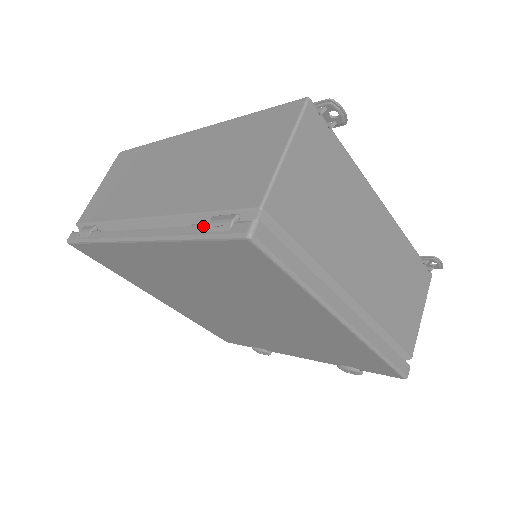
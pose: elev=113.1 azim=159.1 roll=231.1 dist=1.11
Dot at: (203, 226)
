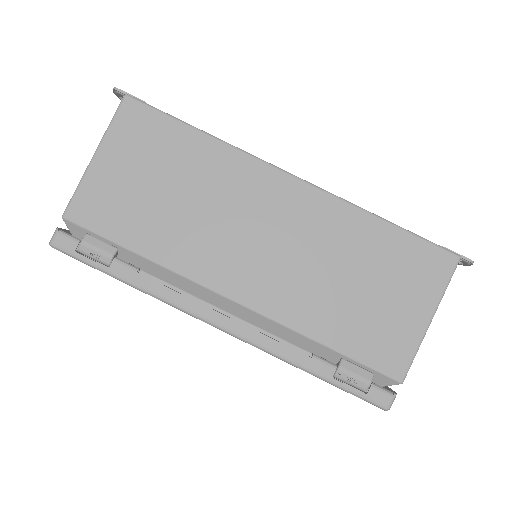
Dot at: (331, 369)
